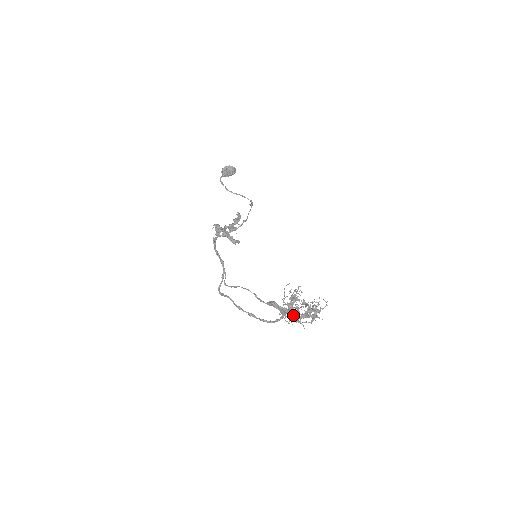
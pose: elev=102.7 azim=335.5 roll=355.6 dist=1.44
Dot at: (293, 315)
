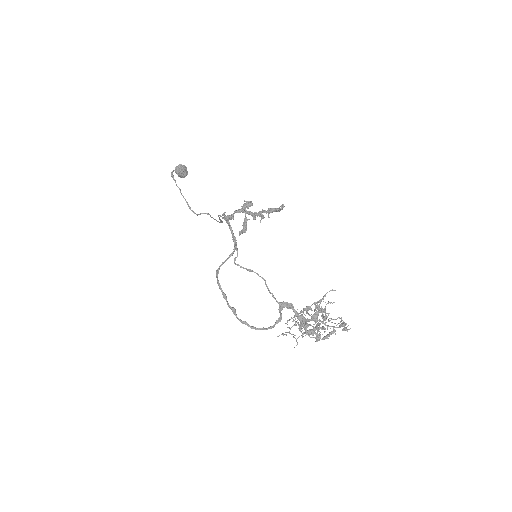
Dot at: (304, 326)
